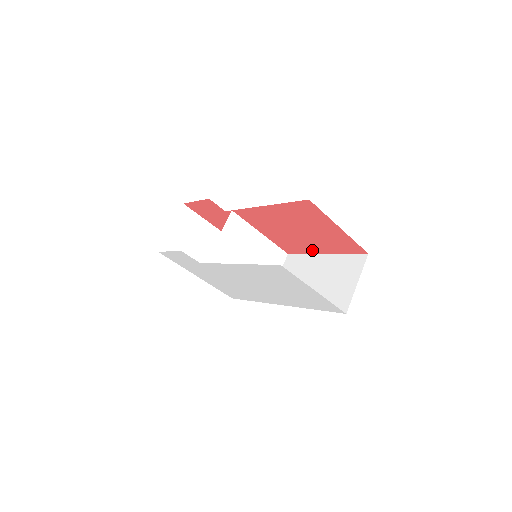
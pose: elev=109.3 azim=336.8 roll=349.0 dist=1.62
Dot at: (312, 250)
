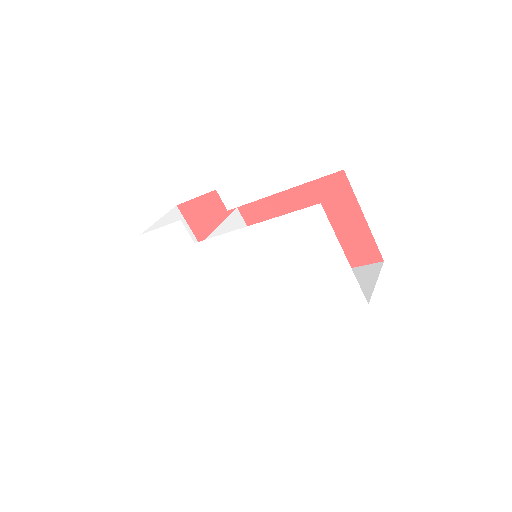
Dot at: occluded
